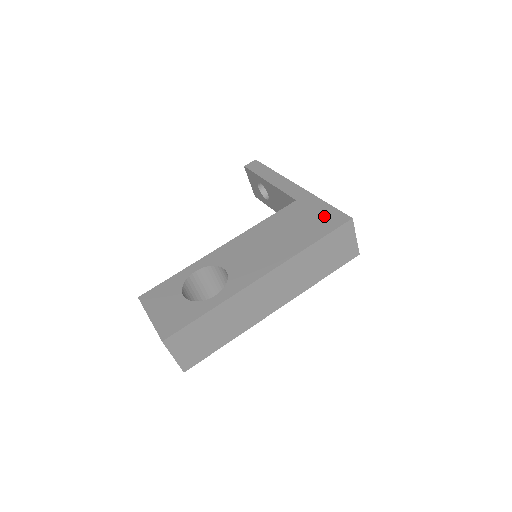
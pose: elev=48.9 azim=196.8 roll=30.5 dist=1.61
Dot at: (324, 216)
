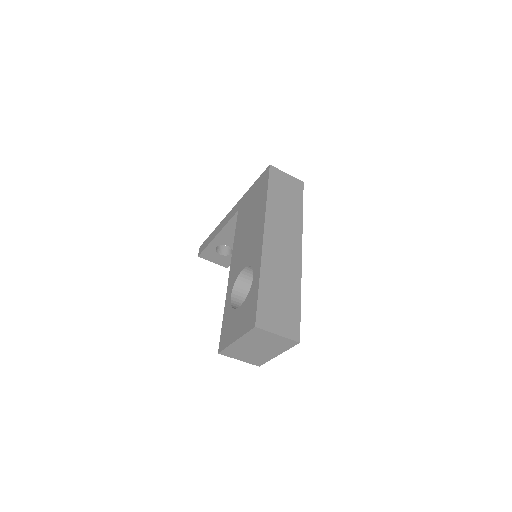
Dot at: (257, 187)
